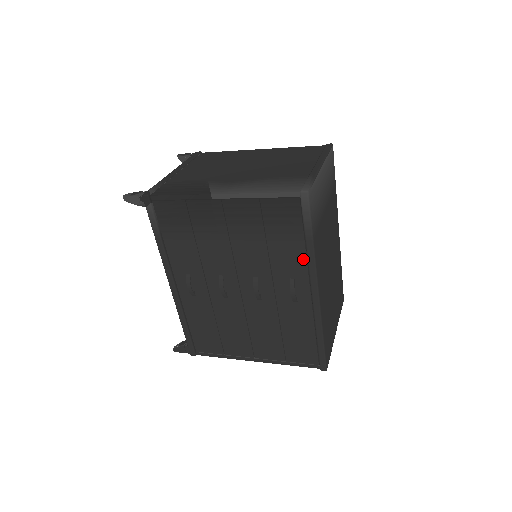
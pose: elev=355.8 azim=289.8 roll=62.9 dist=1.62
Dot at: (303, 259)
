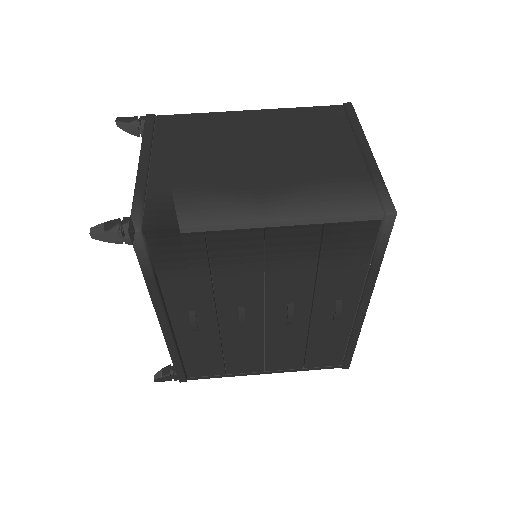
Dot at: (360, 281)
